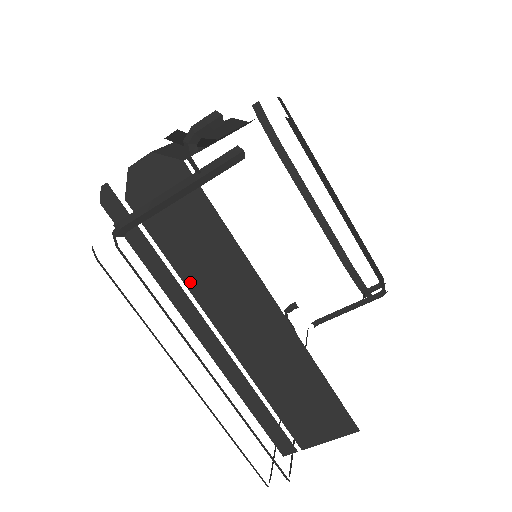
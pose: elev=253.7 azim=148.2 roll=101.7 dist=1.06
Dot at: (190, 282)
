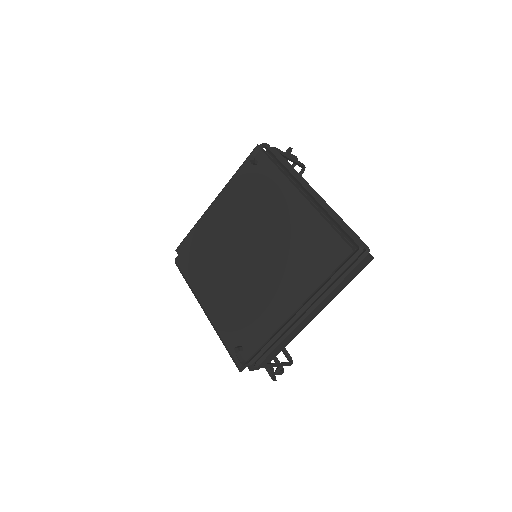
Dot at: (292, 179)
